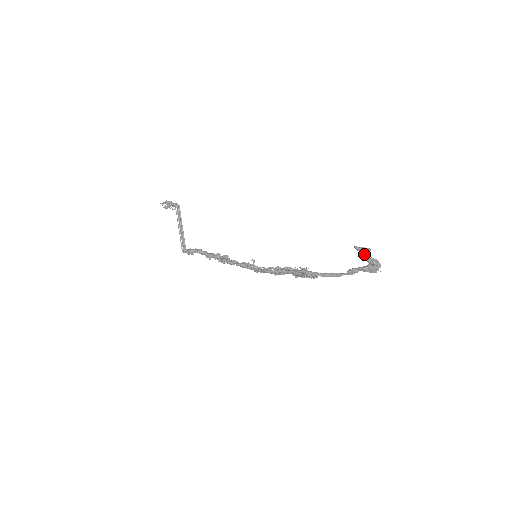
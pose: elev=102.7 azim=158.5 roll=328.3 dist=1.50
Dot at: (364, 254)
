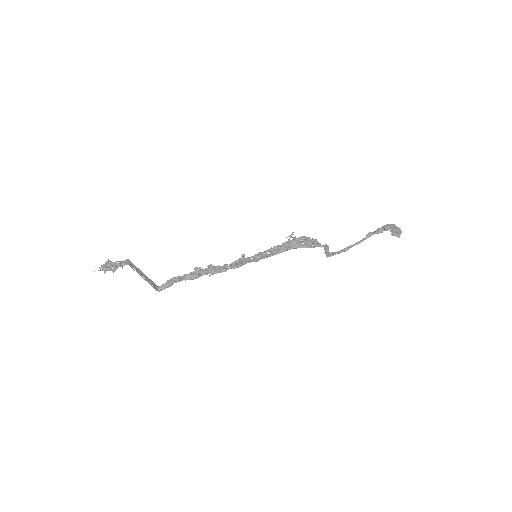
Dot at: (398, 235)
